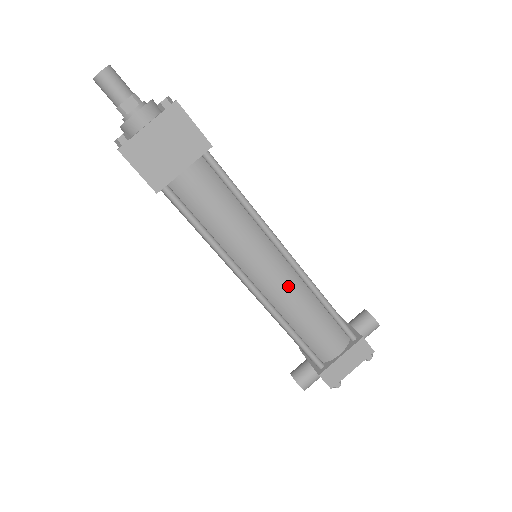
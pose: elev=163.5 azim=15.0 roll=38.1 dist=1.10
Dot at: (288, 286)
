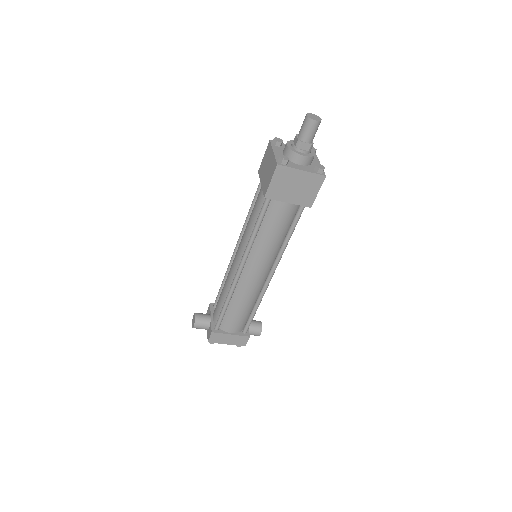
Dot at: (254, 287)
